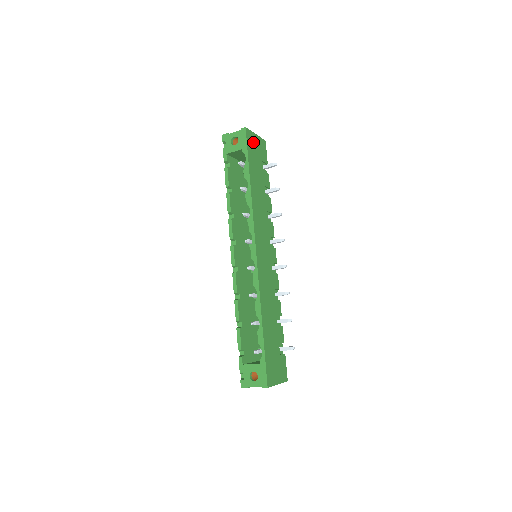
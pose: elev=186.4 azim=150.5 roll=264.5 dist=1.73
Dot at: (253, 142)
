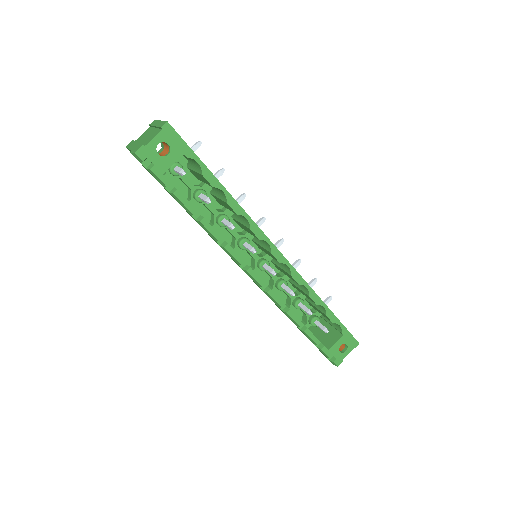
Dot at: occluded
